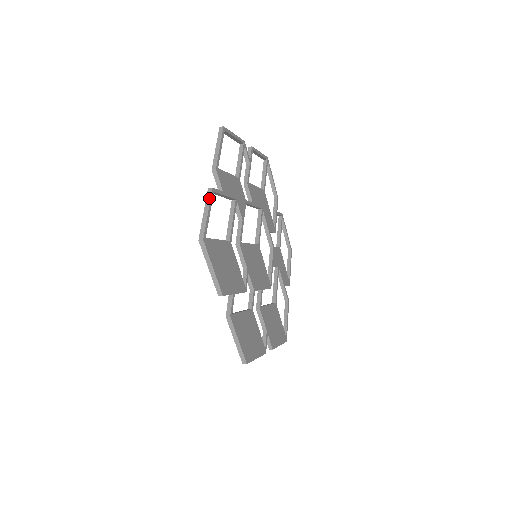
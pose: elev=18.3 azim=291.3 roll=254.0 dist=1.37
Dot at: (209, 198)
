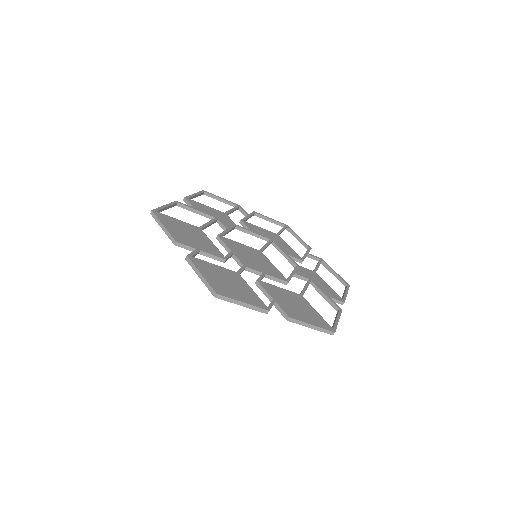
Dot at: (170, 203)
